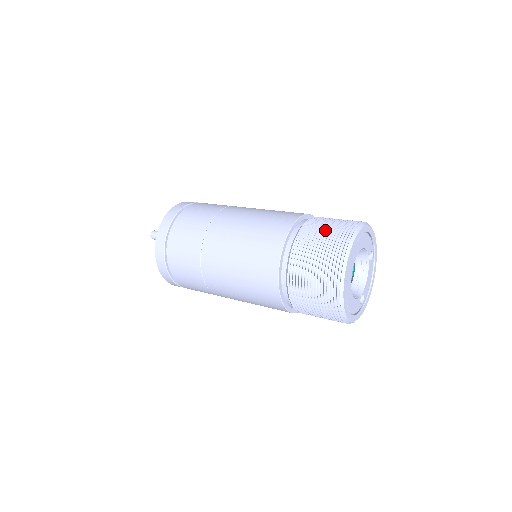
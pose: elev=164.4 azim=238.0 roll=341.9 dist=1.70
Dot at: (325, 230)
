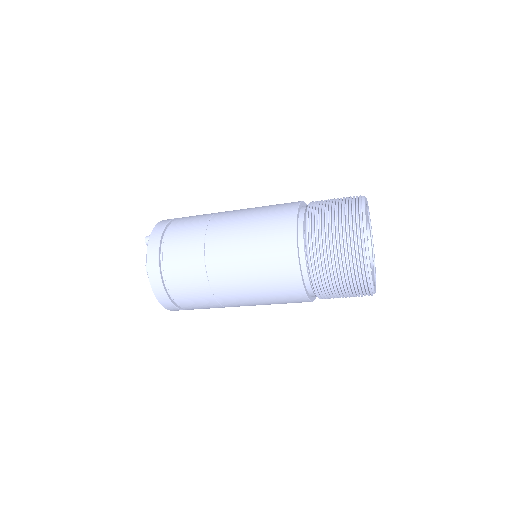
Dot at: occluded
